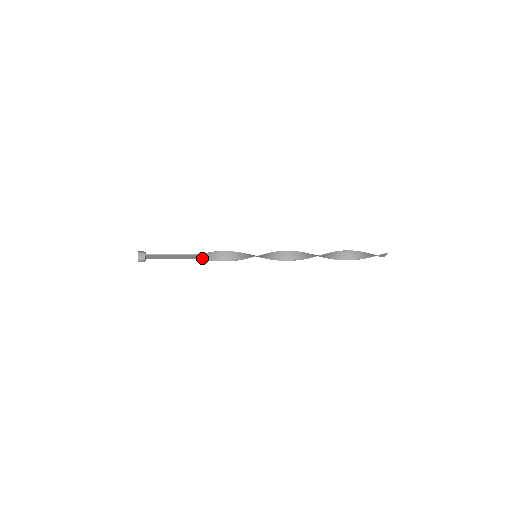
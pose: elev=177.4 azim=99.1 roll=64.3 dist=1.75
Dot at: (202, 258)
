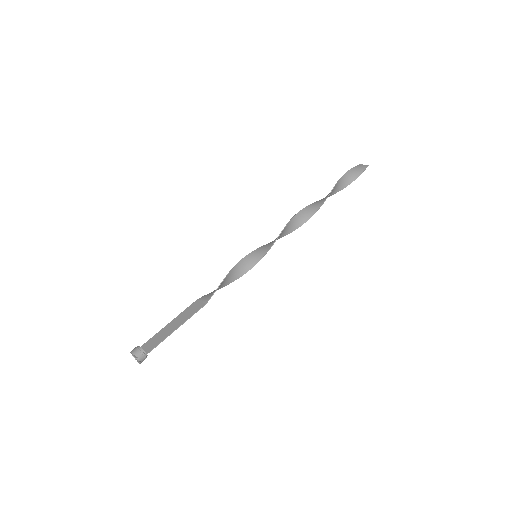
Dot at: (201, 299)
